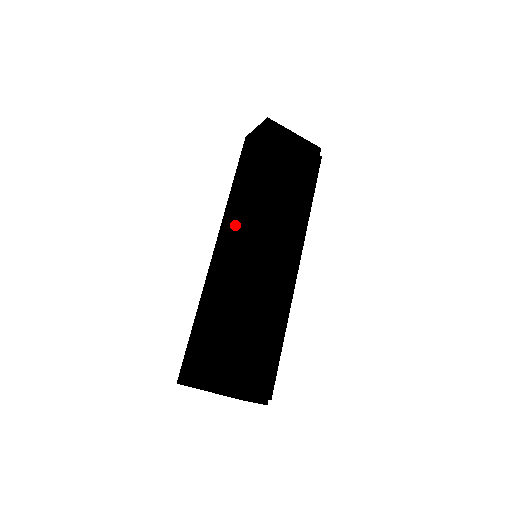
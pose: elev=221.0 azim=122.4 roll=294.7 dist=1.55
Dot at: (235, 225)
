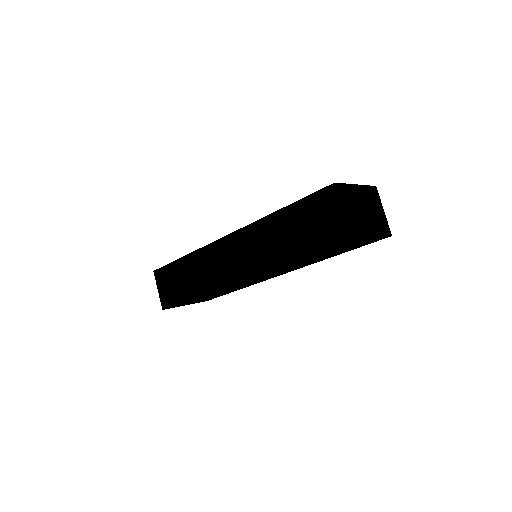
Dot at: (245, 270)
